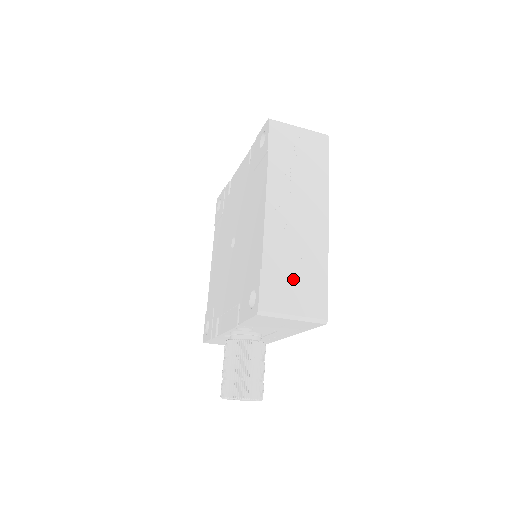
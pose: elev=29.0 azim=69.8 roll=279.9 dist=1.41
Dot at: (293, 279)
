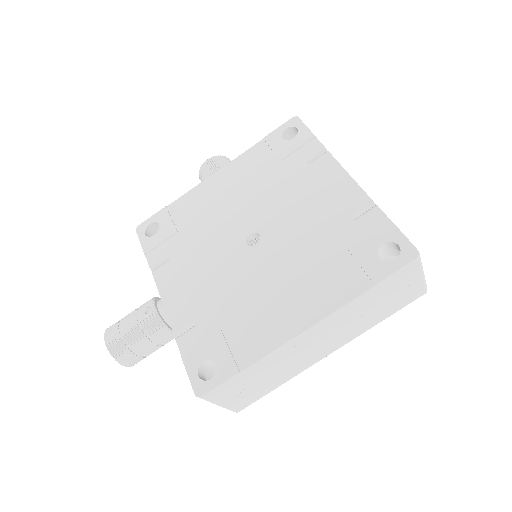
Dot at: (252, 384)
